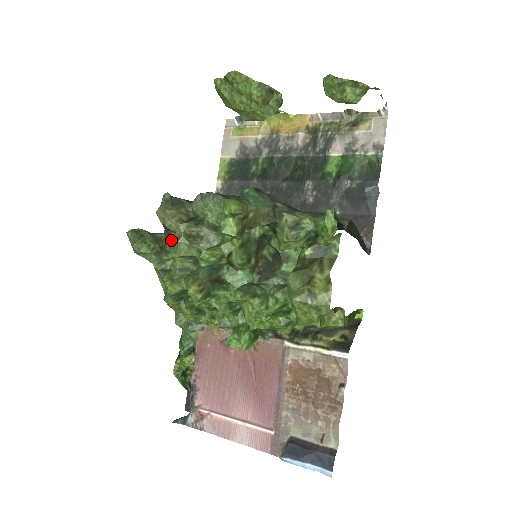
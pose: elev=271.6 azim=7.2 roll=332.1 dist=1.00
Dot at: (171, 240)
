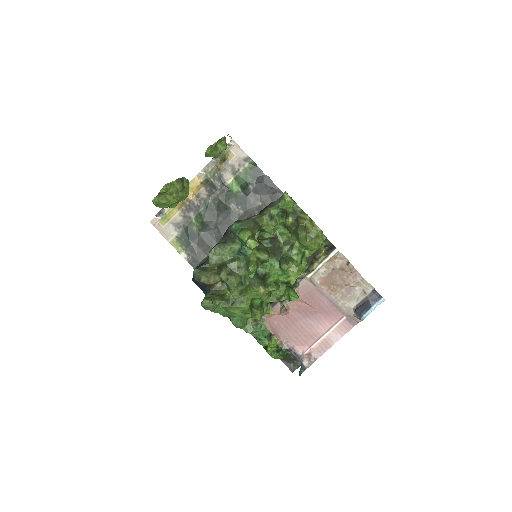
Dot at: (218, 289)
